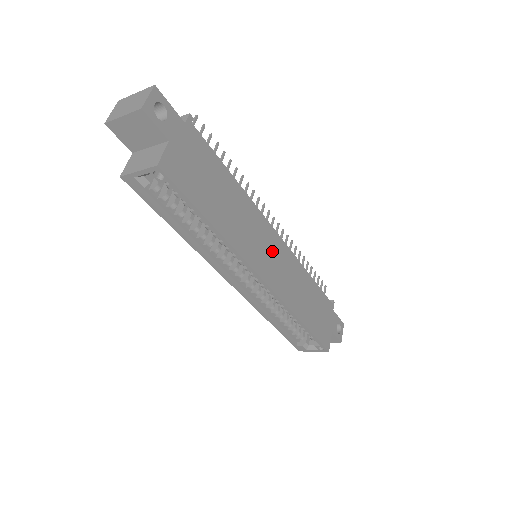
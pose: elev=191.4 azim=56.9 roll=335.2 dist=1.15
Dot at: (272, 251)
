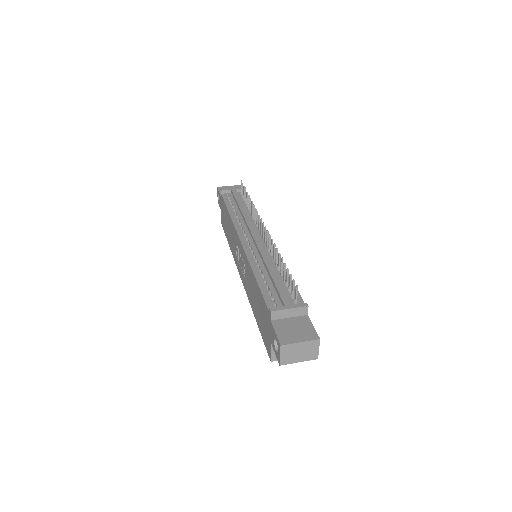
Dot at: occluded
